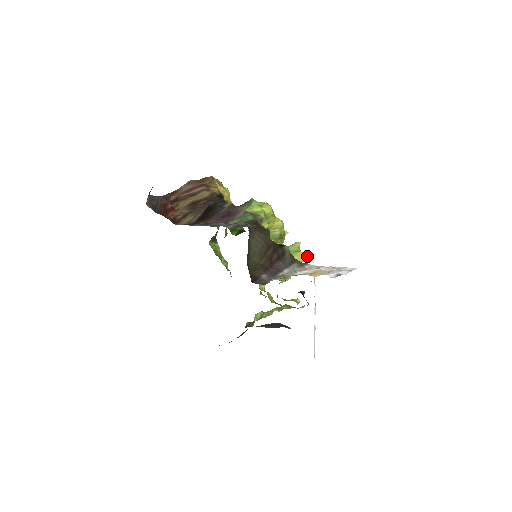
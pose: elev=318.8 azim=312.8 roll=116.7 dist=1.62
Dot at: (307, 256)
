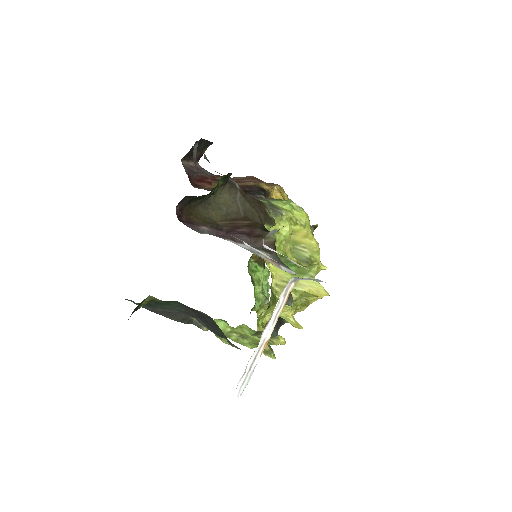
Dot at: (322, 291)
